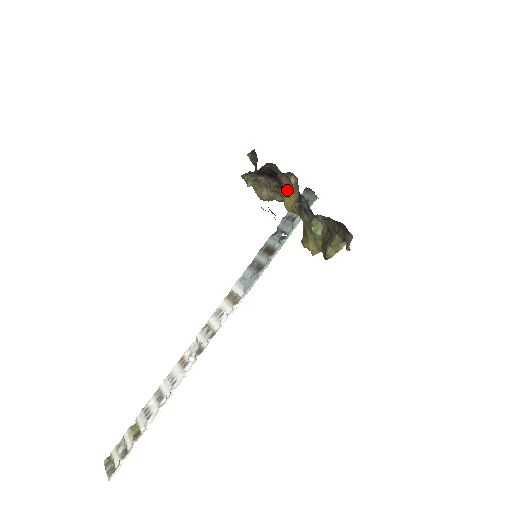
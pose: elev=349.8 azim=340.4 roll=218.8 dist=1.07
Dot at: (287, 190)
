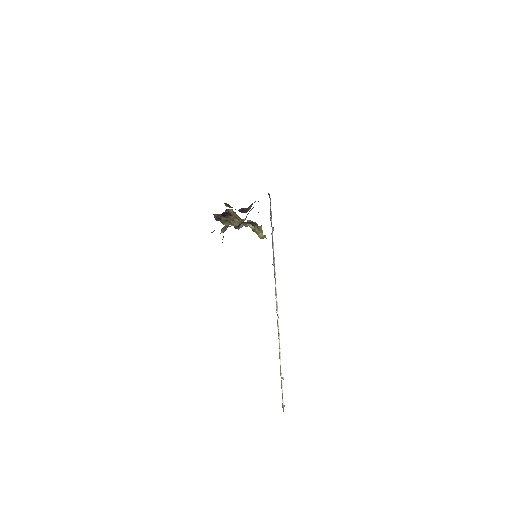
Dot at: occluded
